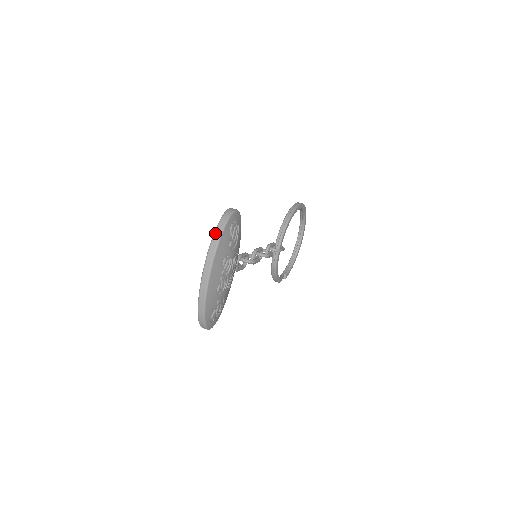
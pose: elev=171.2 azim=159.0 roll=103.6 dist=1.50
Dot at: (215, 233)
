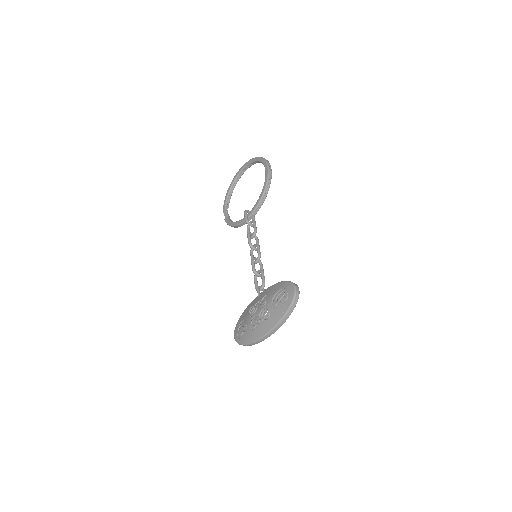
Dot at: (287, 314)
